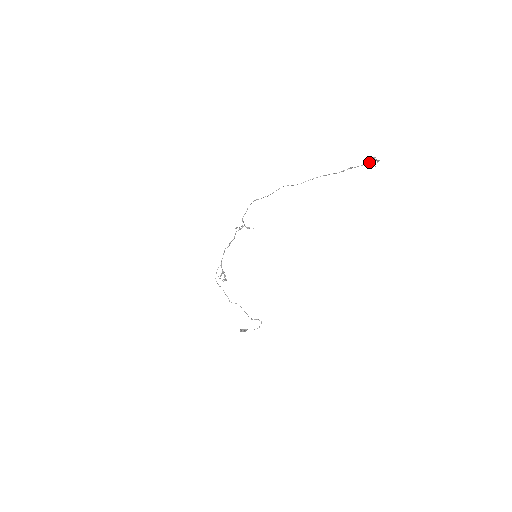
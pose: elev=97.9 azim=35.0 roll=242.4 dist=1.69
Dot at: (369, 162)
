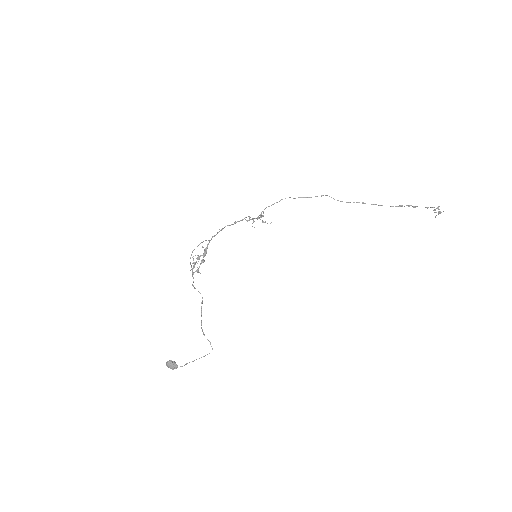
Dot at: occluded
